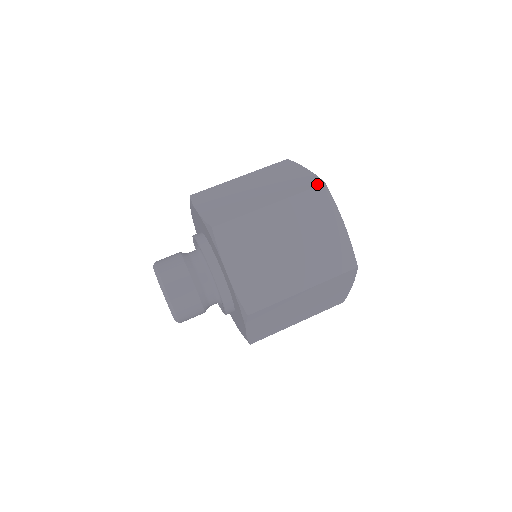
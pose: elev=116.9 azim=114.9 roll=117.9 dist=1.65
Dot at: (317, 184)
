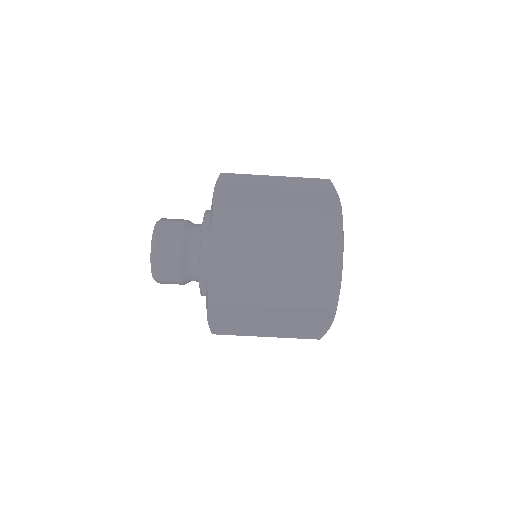
Dot at: (334, 212)
